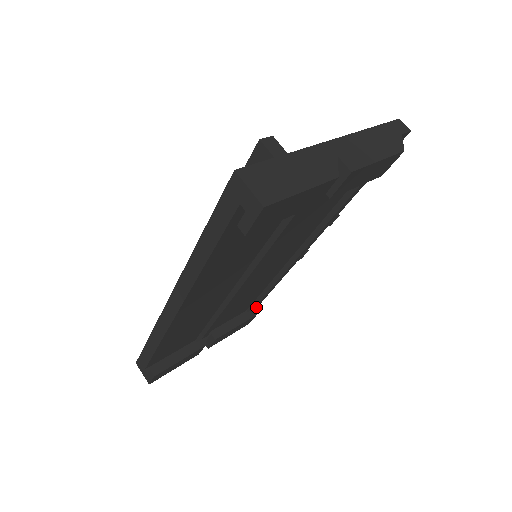
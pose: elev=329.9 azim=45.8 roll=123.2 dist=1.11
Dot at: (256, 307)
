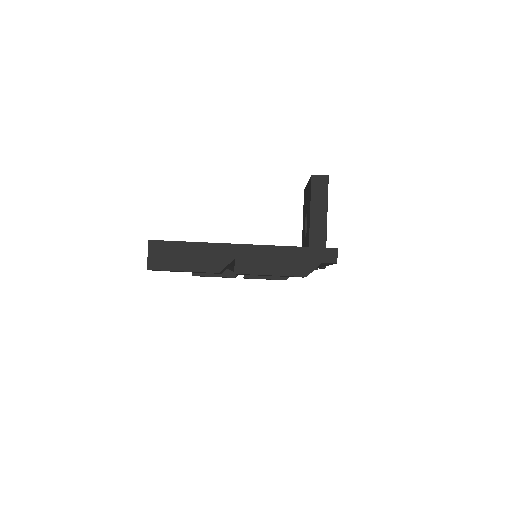
Dot at: occluded
